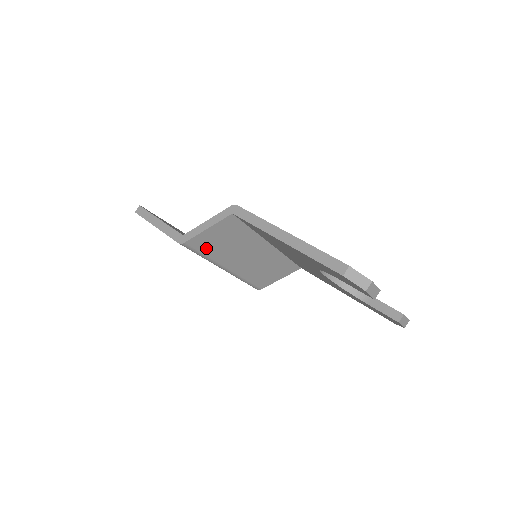
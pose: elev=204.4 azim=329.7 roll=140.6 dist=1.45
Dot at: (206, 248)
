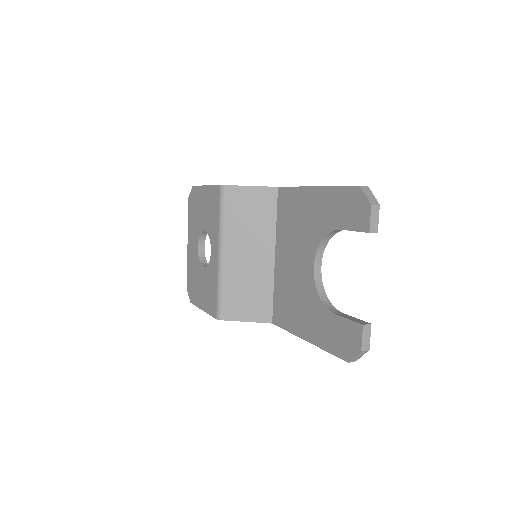
Dot at: (232, 208)
